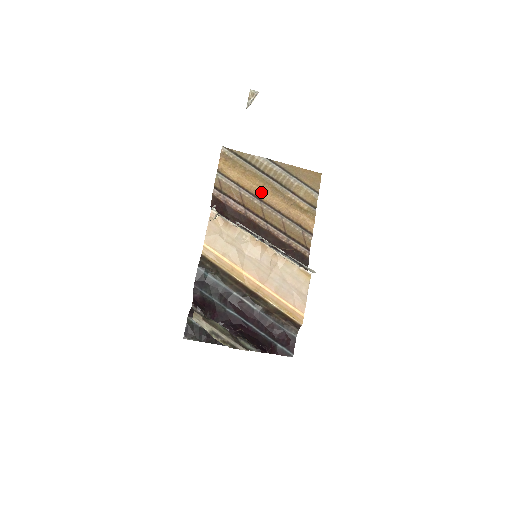
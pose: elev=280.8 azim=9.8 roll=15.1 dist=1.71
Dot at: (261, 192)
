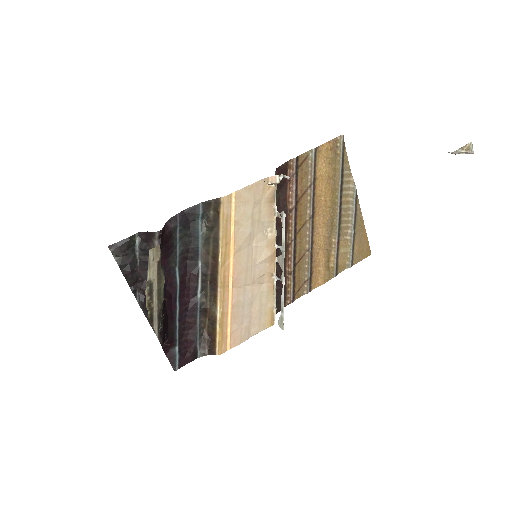
Dot at: (321, 210)
